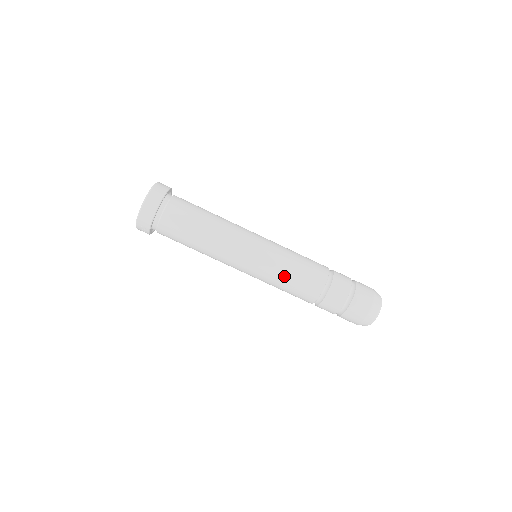
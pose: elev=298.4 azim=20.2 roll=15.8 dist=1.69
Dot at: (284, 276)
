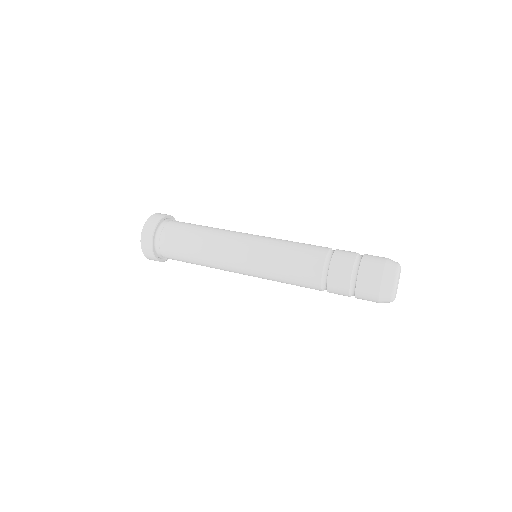
Dot at: (279, 279)
